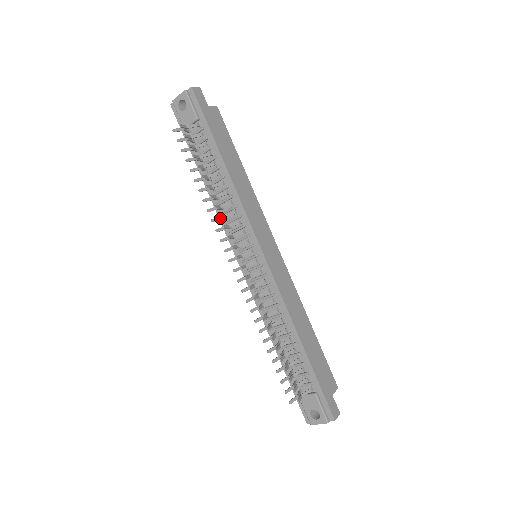
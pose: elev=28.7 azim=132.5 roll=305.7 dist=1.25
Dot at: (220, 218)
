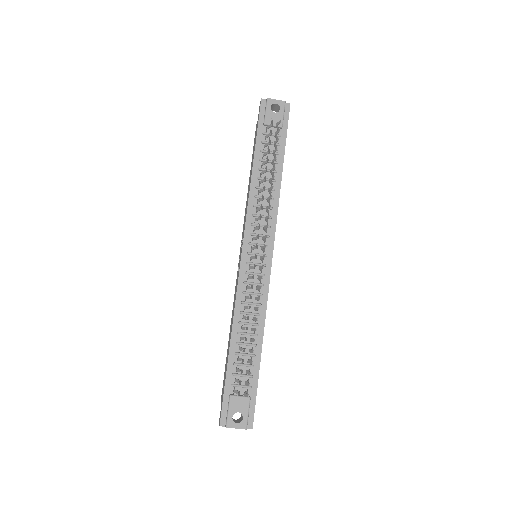
Dot at: occluded
